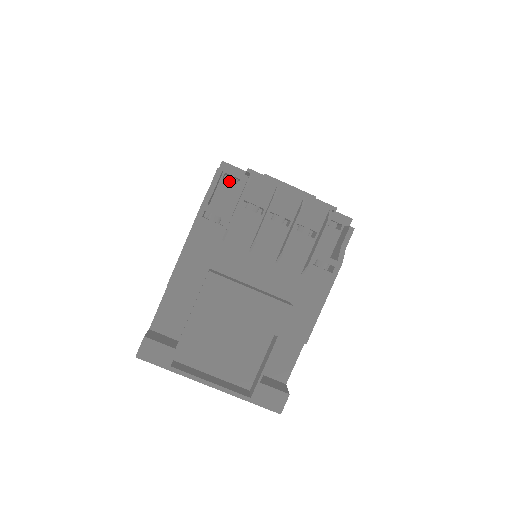
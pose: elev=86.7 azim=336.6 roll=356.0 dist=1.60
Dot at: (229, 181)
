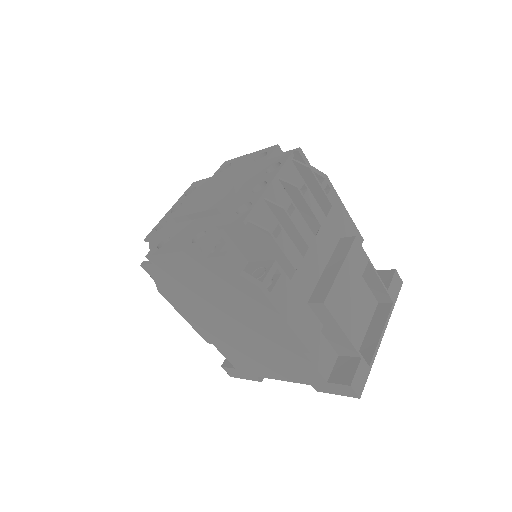
Dot at: (213, 251)
